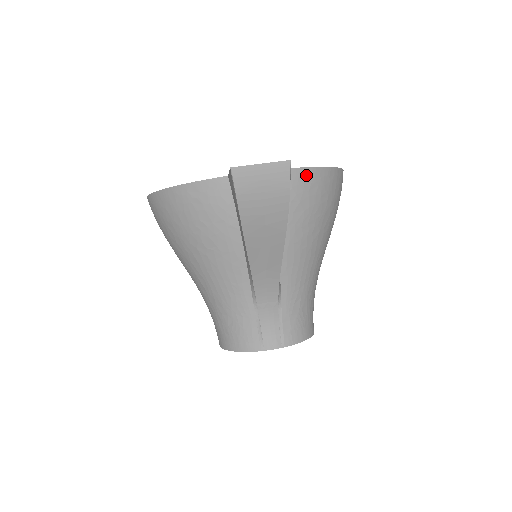
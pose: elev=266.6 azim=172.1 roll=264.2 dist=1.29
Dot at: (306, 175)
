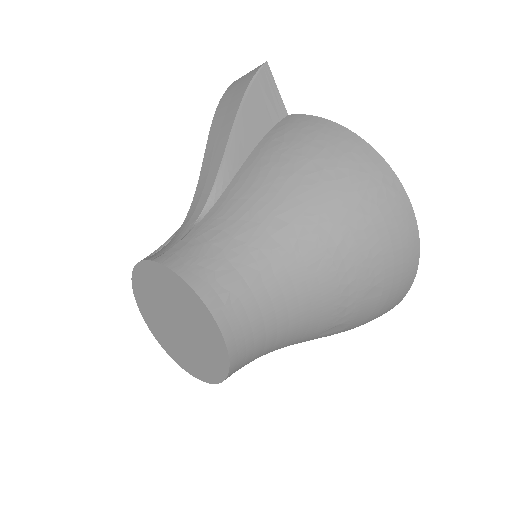
Dot at: (308, 120)
